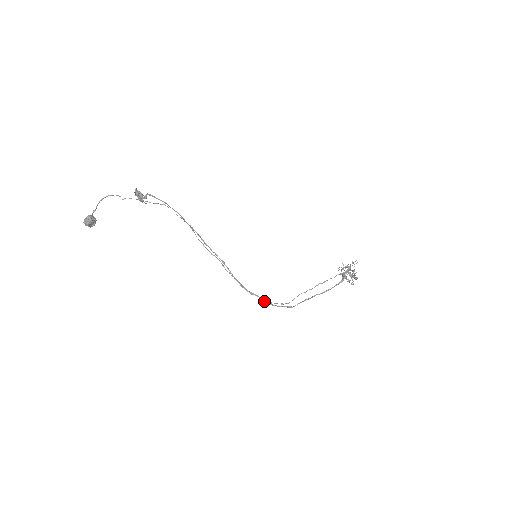
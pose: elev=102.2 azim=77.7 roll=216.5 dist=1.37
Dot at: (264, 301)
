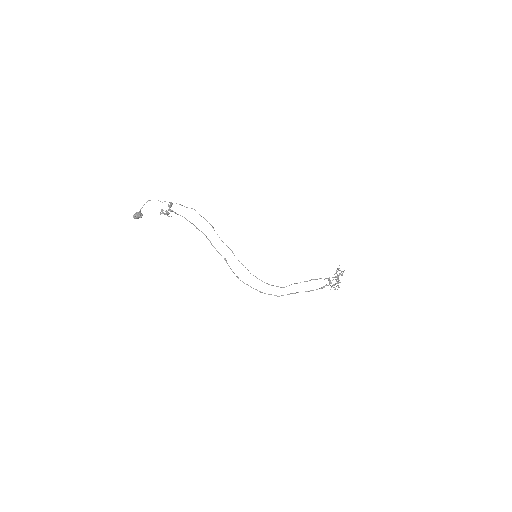
Dot at: (255, 289)
